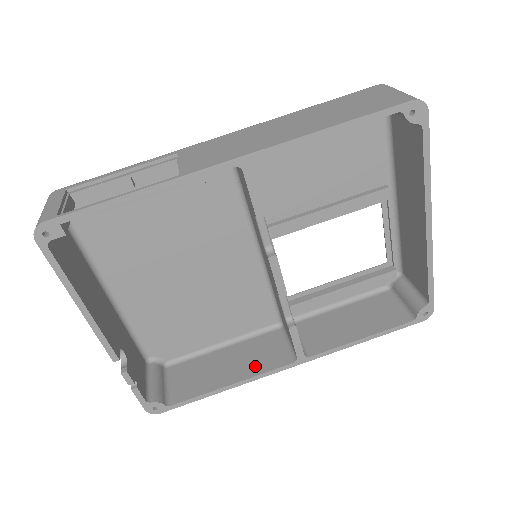
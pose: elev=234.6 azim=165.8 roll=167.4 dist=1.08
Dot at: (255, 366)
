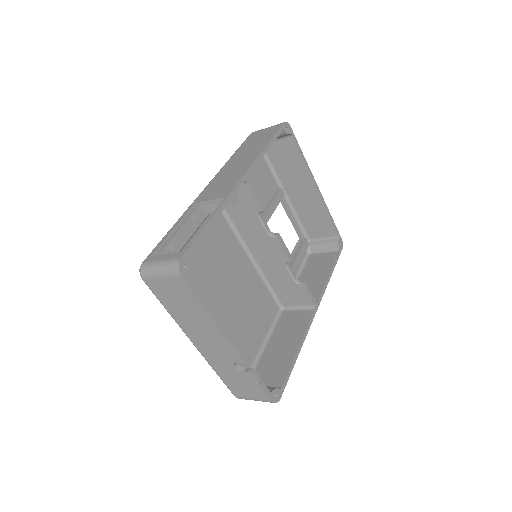
Dot at: (298, 330)
